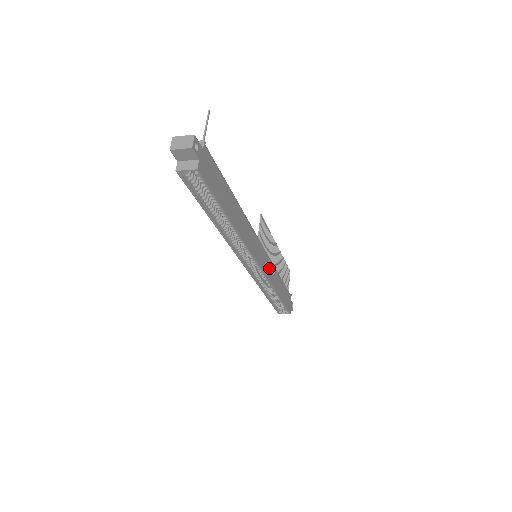
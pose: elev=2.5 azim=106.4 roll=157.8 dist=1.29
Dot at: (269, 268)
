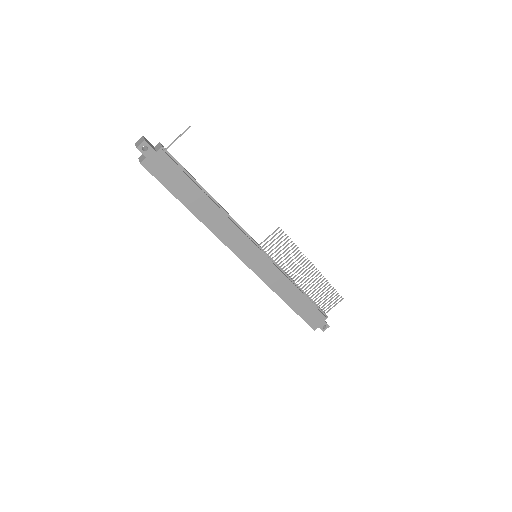
Dot at: (271, 273)
